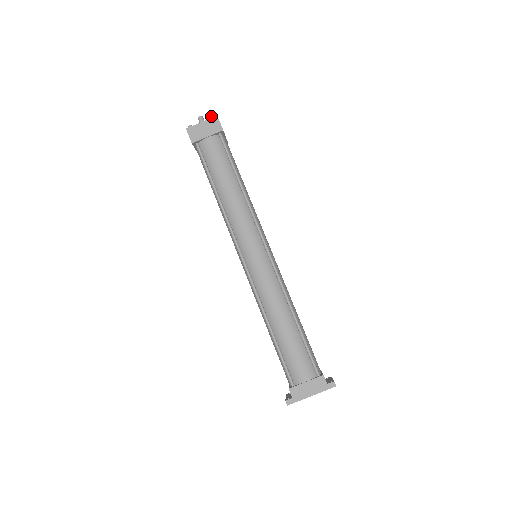
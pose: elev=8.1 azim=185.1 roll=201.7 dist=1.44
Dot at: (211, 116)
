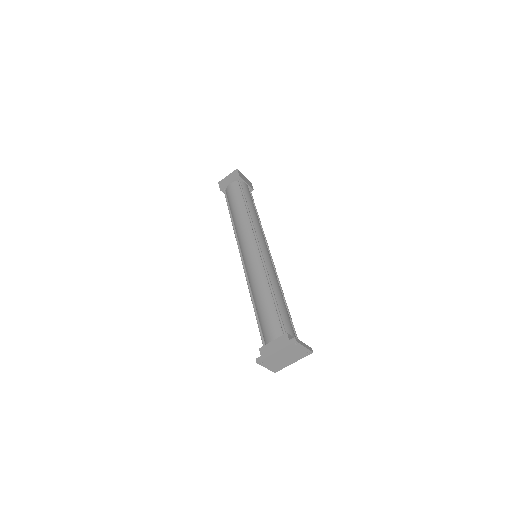
Dot at: occluded
